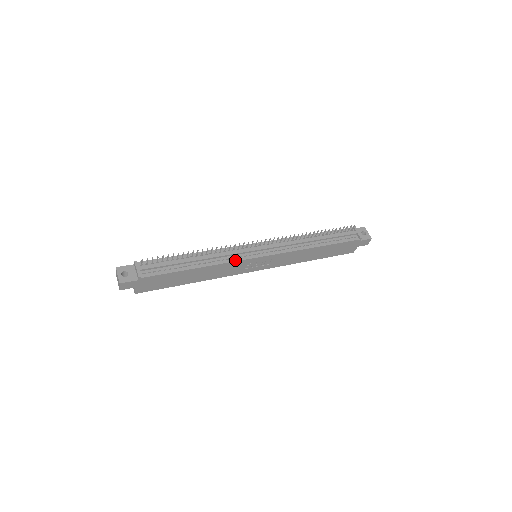
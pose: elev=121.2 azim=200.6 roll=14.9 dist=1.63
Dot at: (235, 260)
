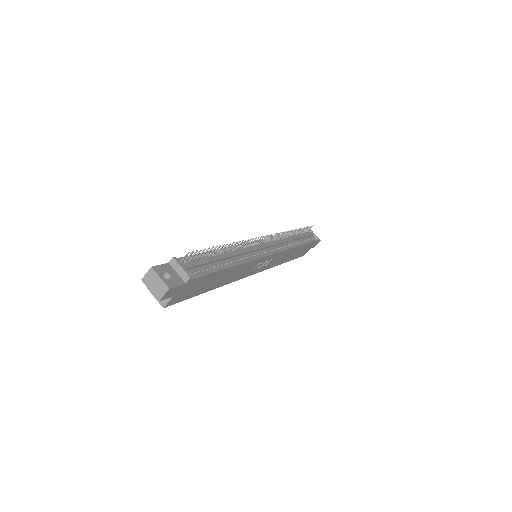
Dot at: (255, 258)
